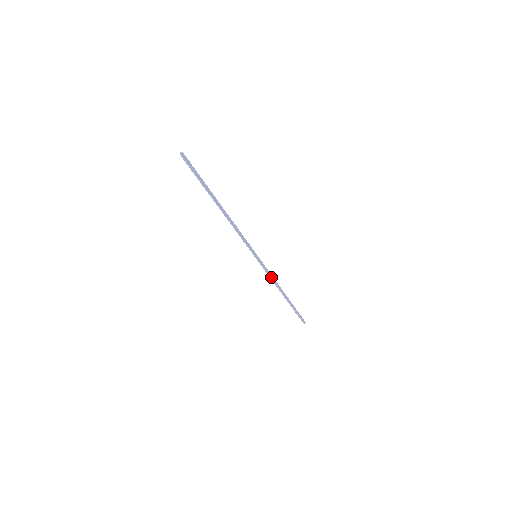
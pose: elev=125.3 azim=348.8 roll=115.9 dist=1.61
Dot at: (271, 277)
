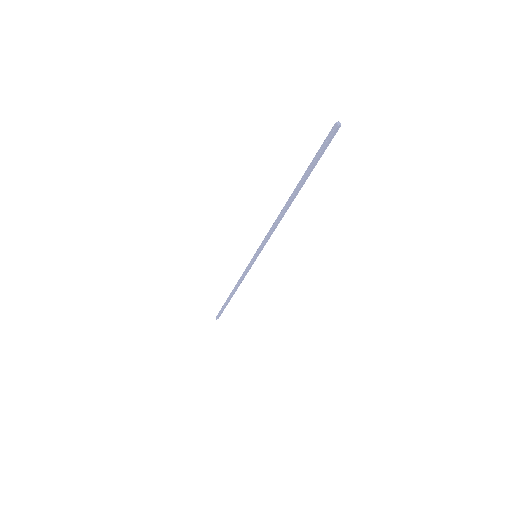
Dot at: (244, 277)
